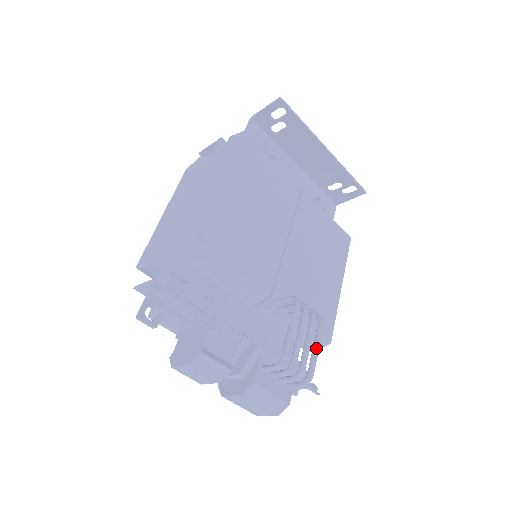
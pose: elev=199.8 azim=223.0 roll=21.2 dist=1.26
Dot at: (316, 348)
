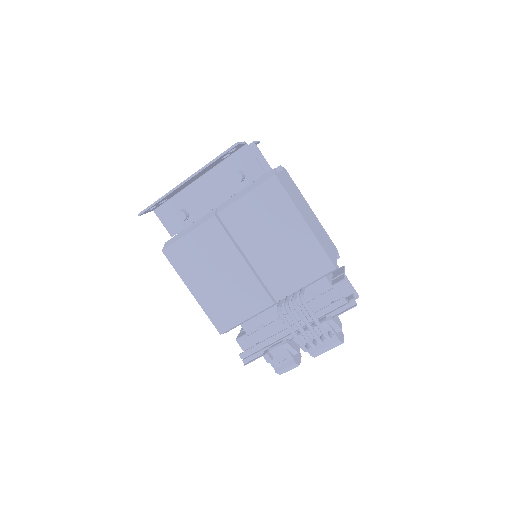
Dot at: (314, 321)
